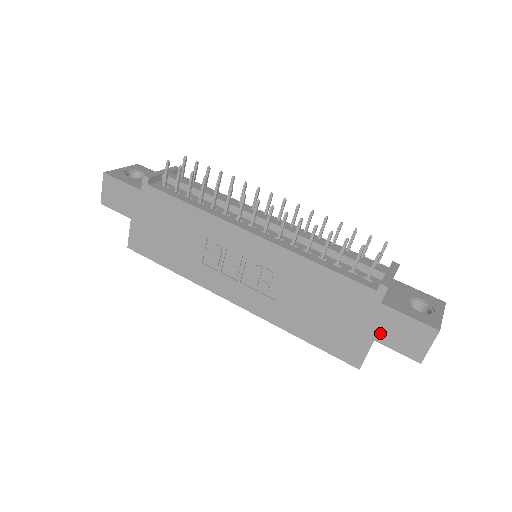
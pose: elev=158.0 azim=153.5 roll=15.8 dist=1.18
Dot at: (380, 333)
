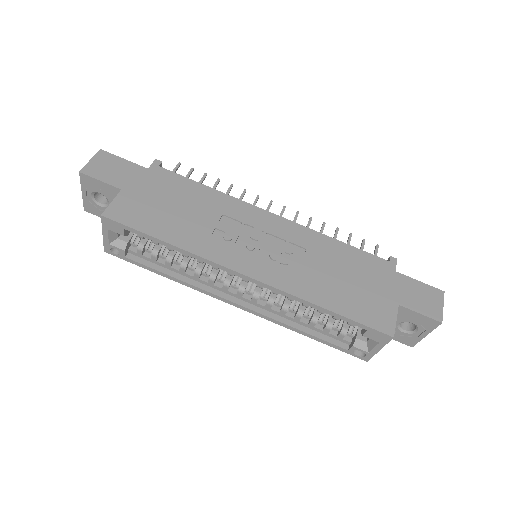
Dot at: (402, 297)
